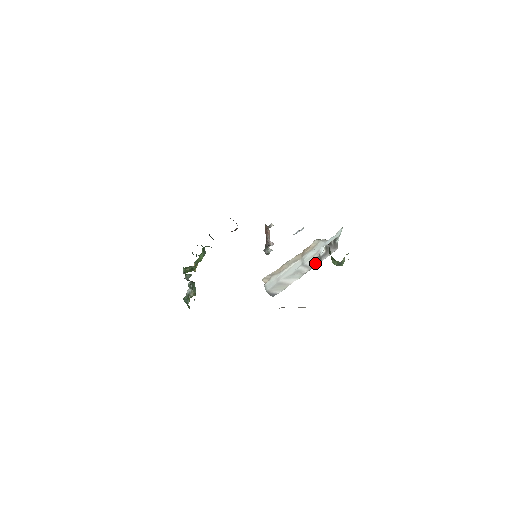
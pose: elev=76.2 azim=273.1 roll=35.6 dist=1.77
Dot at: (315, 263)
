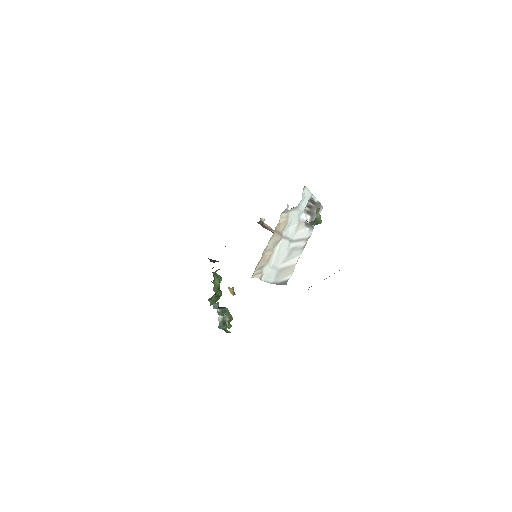
Dot at: (307, 232)
